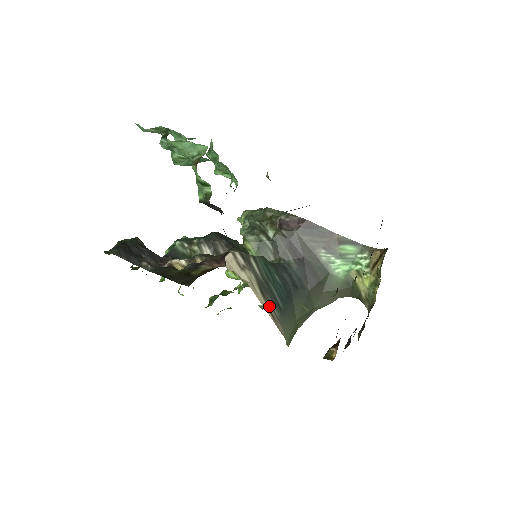
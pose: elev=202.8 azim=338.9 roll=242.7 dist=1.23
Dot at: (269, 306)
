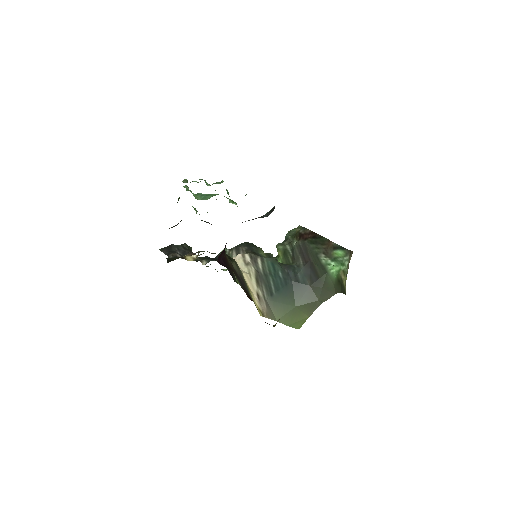
Dot at: (260, 290)
